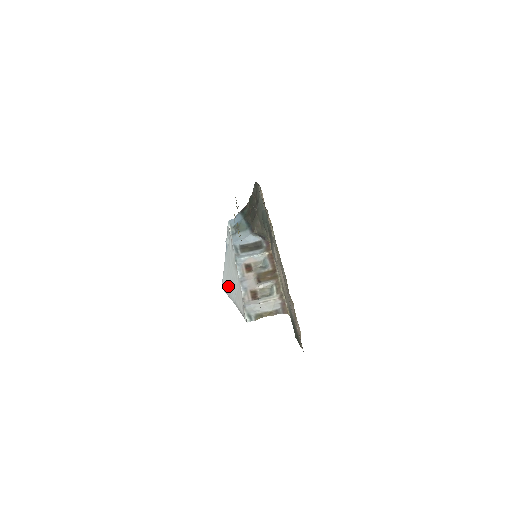
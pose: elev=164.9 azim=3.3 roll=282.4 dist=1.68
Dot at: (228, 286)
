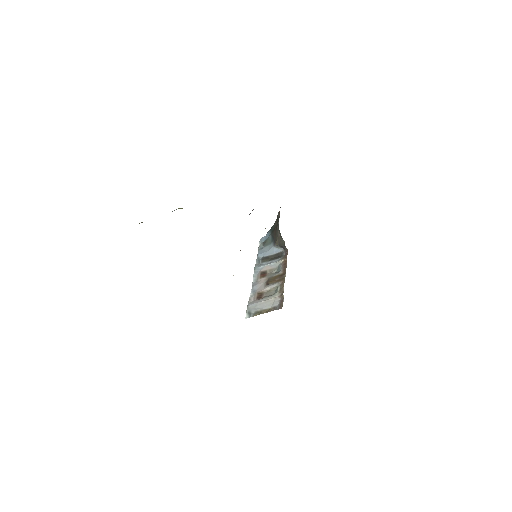
Dot at: occluded
